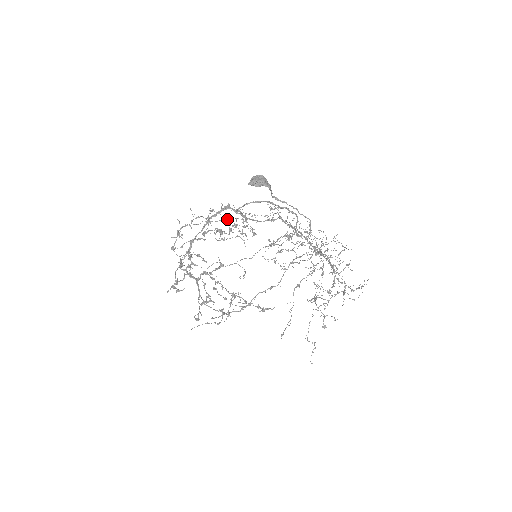
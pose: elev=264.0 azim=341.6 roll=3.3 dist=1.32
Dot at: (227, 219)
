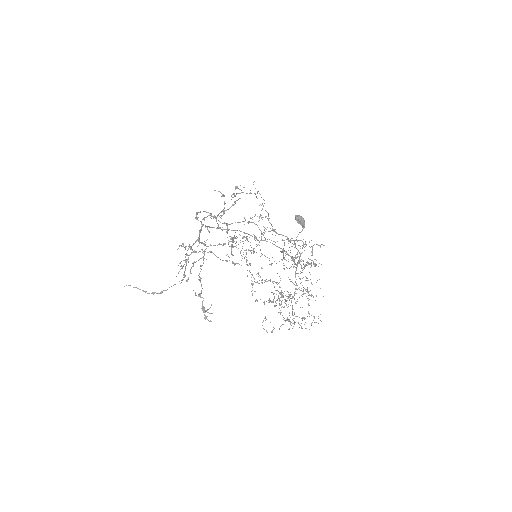
Dot at: occluded
